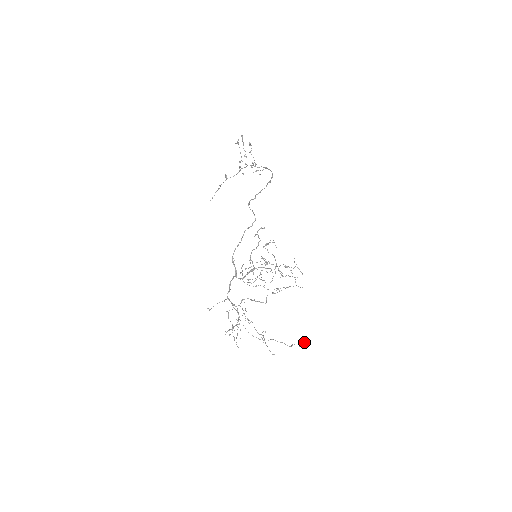
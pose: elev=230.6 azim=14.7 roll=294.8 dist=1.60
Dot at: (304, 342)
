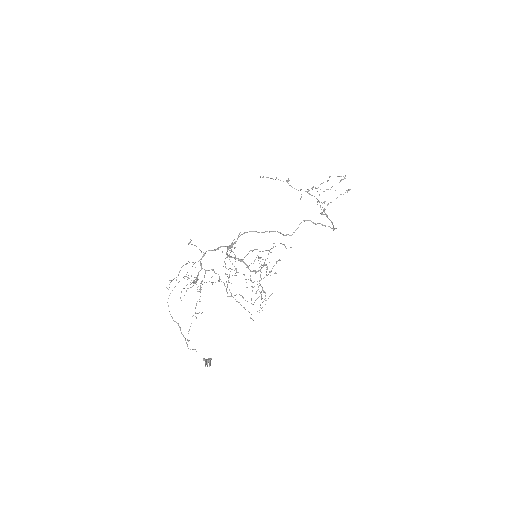
Dot at: occluded
